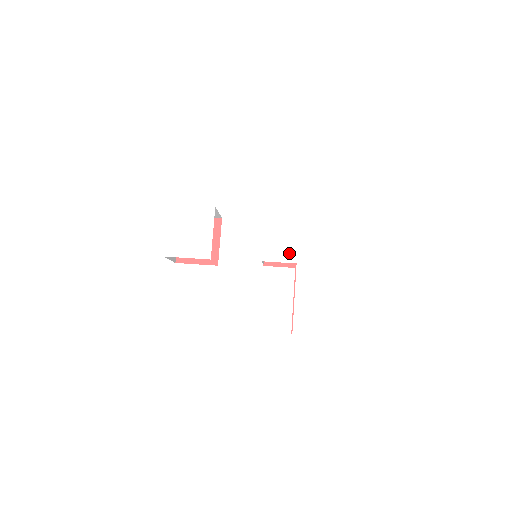
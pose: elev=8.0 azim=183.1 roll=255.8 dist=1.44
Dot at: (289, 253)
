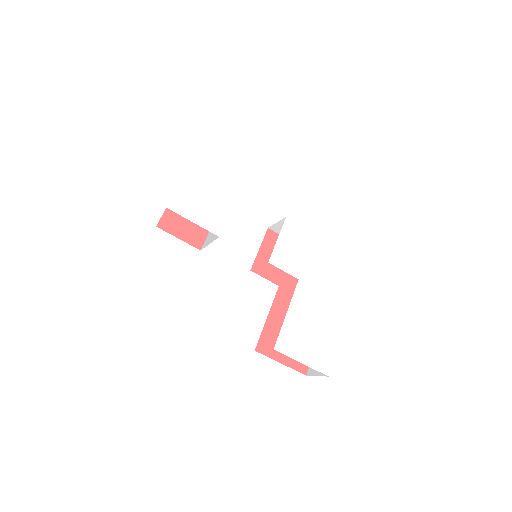
Dot at: (295, 266)
